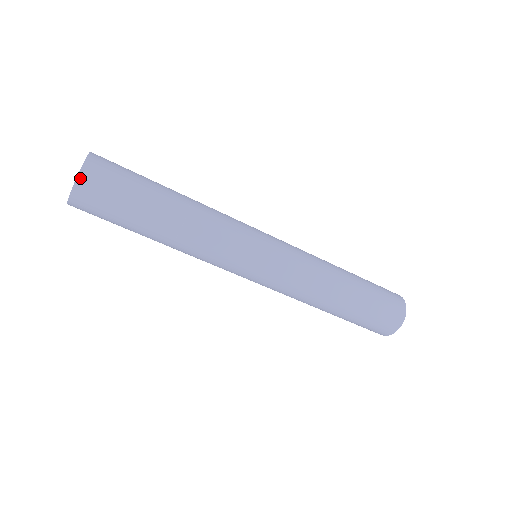
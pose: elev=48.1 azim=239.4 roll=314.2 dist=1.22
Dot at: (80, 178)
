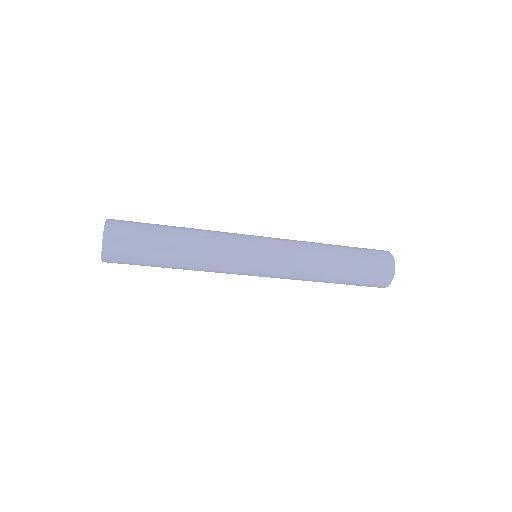
Dot at: occluded
